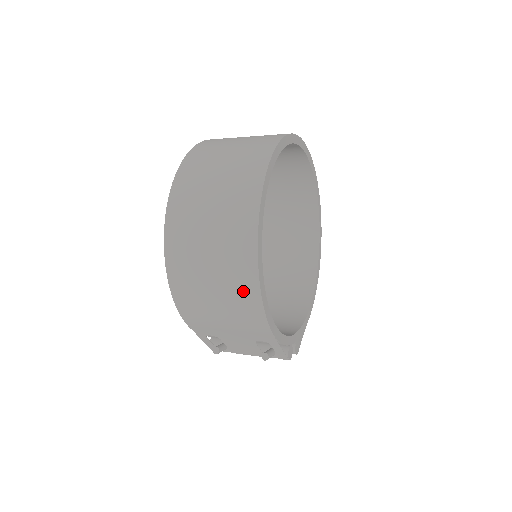
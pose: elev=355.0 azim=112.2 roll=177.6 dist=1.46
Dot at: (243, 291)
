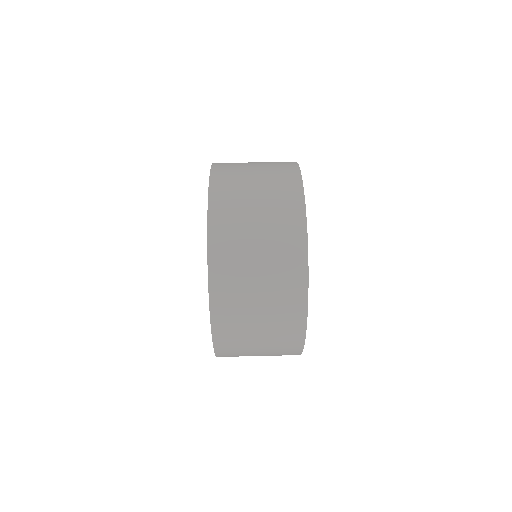
Dot at: occluded
